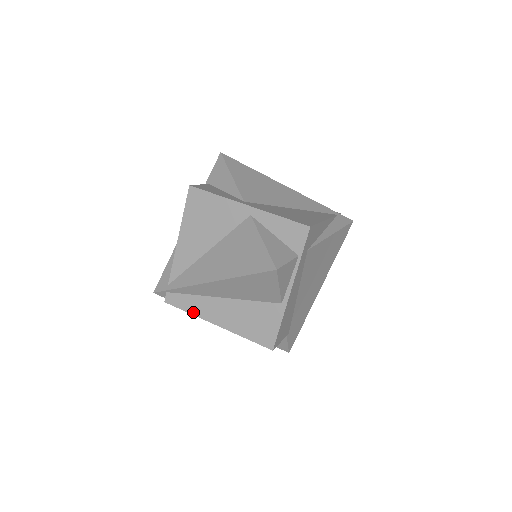
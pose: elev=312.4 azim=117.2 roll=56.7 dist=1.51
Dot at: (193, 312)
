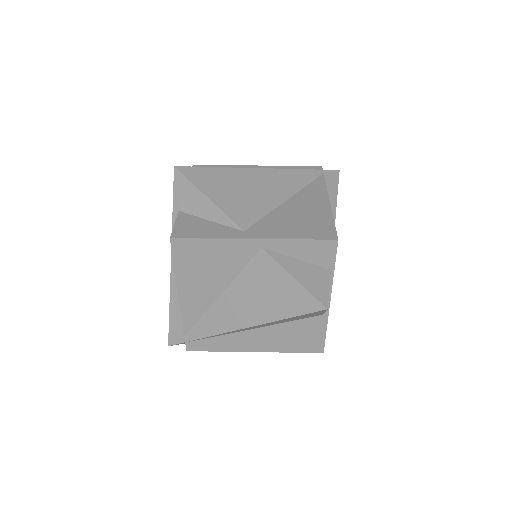
Dot at: (224, 350)
